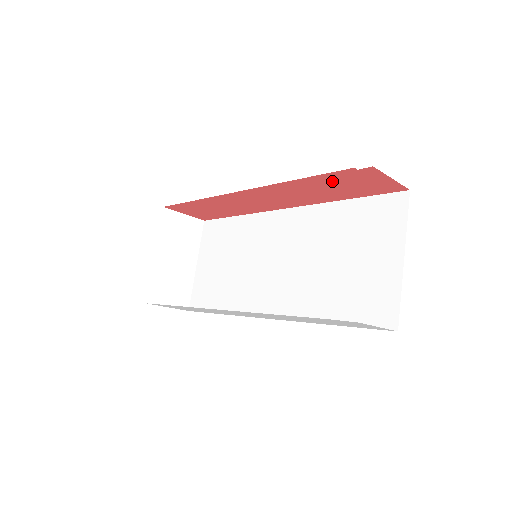
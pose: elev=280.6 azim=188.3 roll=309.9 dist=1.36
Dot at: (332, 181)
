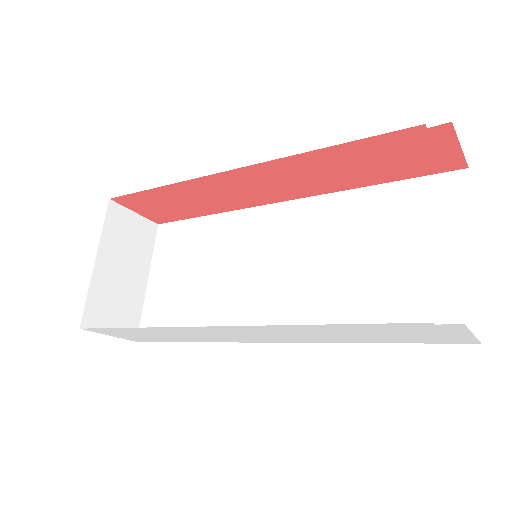
Dot at: (378, 150)
